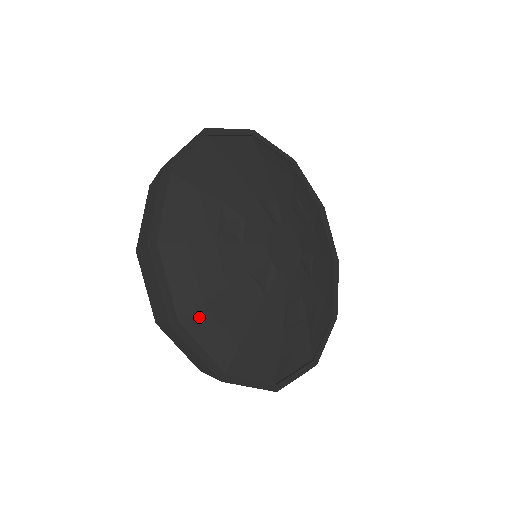
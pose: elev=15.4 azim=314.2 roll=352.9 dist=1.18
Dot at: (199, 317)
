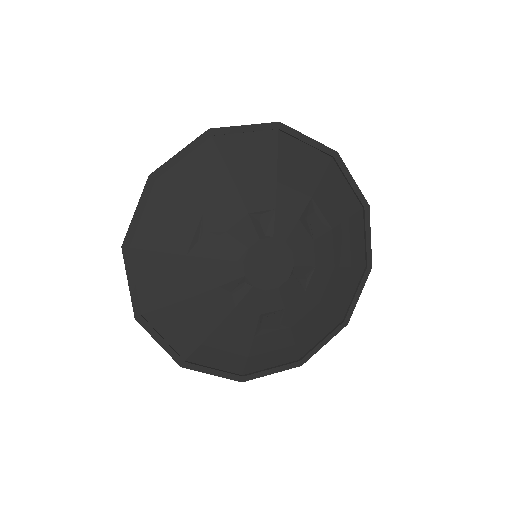
Dot at: (162, 315)
